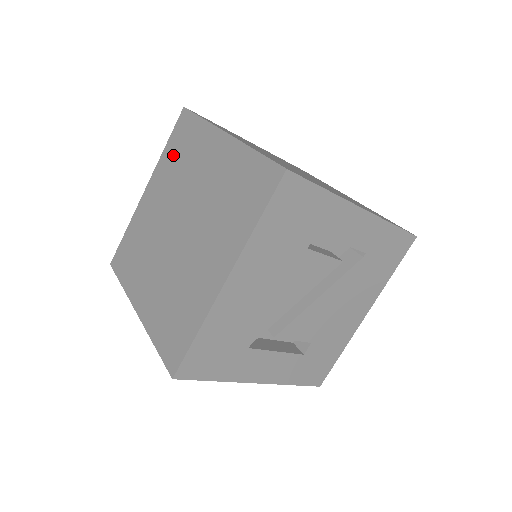
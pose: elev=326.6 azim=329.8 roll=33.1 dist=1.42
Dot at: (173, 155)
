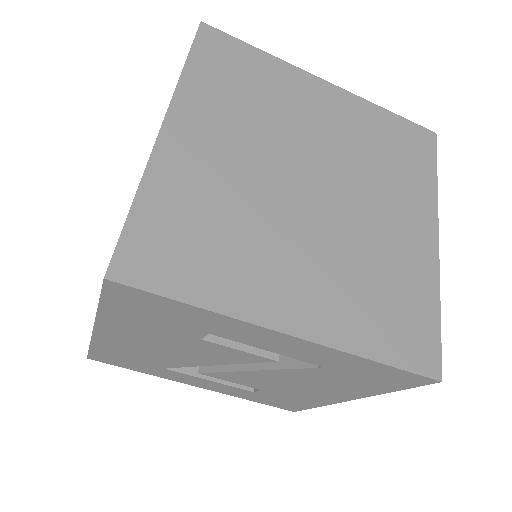
Dot at: occluded
